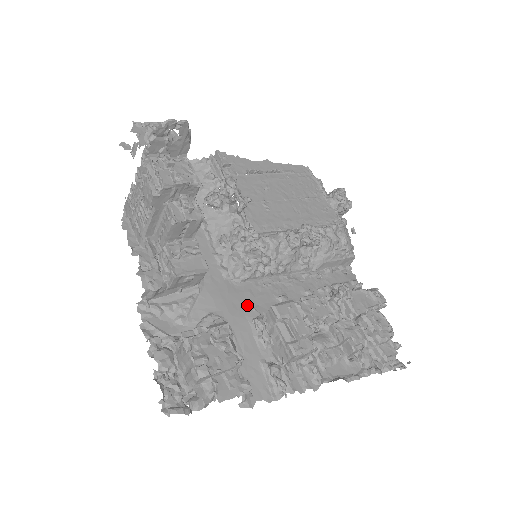
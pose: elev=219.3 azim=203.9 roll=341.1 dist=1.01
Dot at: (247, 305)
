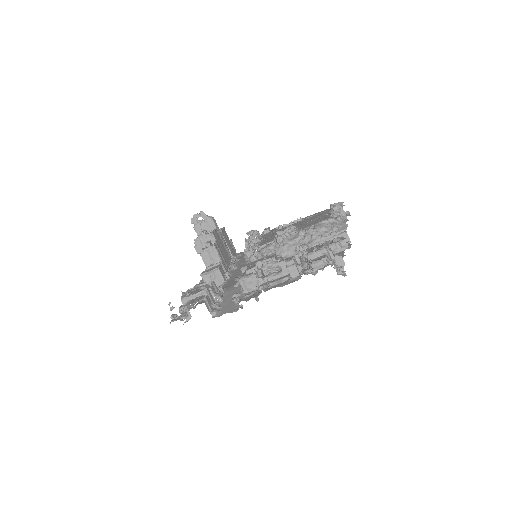
Dot at: occluded
